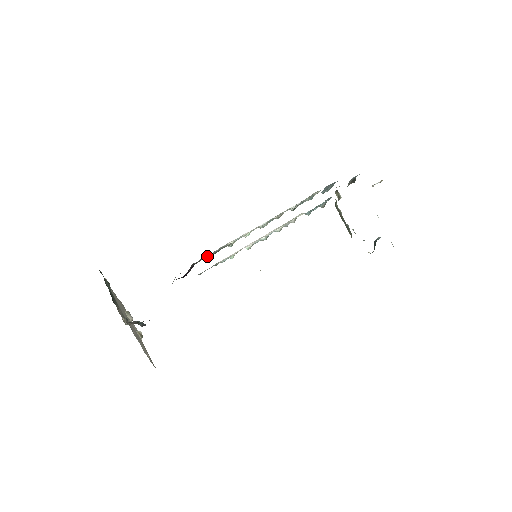
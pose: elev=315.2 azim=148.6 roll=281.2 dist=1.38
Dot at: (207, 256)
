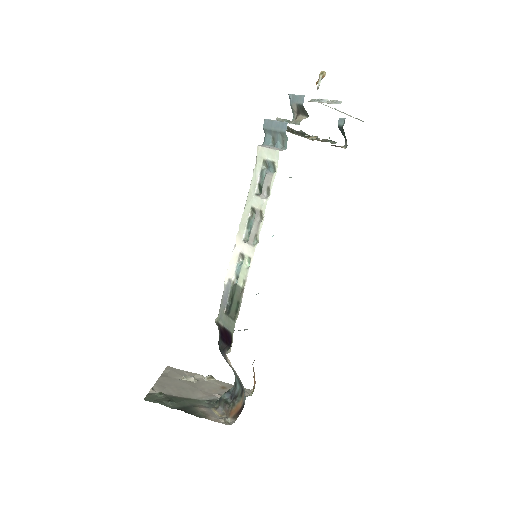
Dot at: (226, 309)
